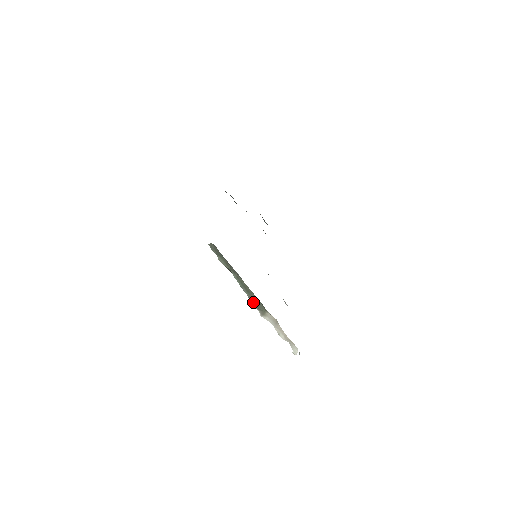
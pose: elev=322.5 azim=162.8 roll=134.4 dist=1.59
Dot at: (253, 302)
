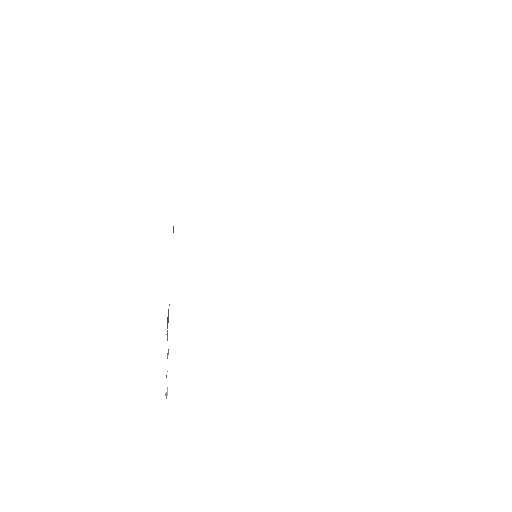
Dot at: (168, 316)
